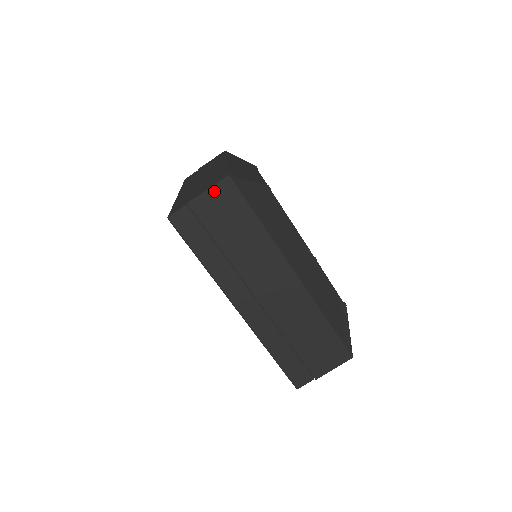
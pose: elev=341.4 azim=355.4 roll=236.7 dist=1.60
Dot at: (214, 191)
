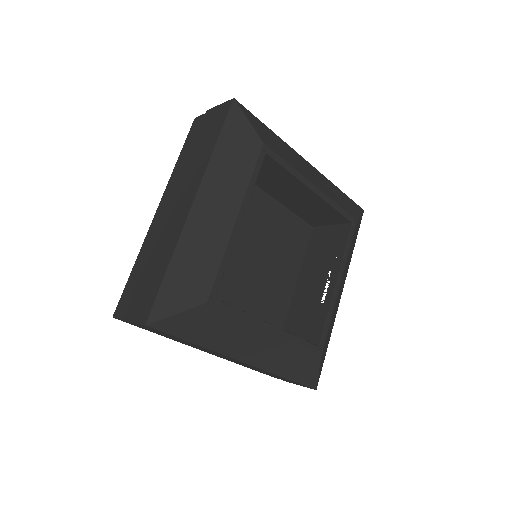
Dot at: occluded
